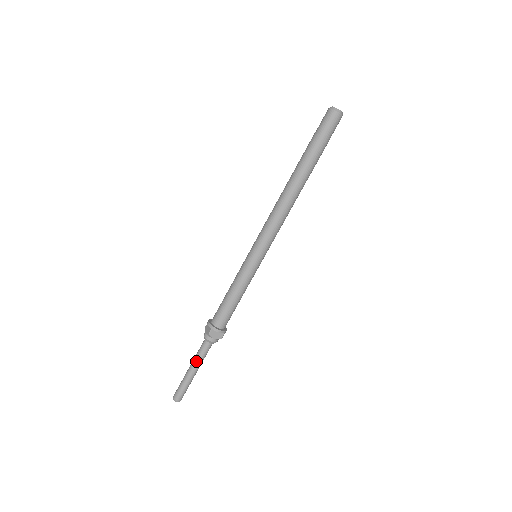
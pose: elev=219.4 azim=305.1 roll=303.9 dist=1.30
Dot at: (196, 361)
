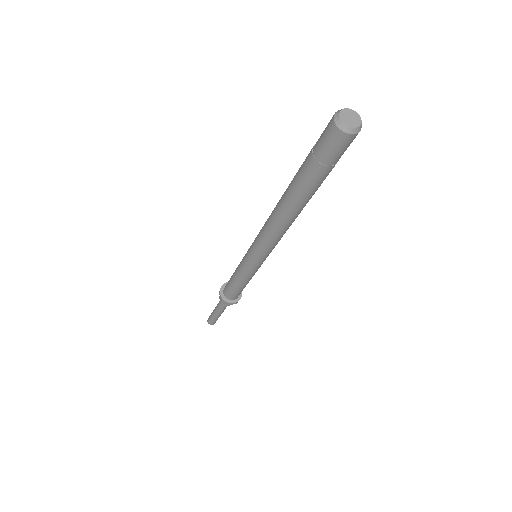
Dot at: (218, 310)
